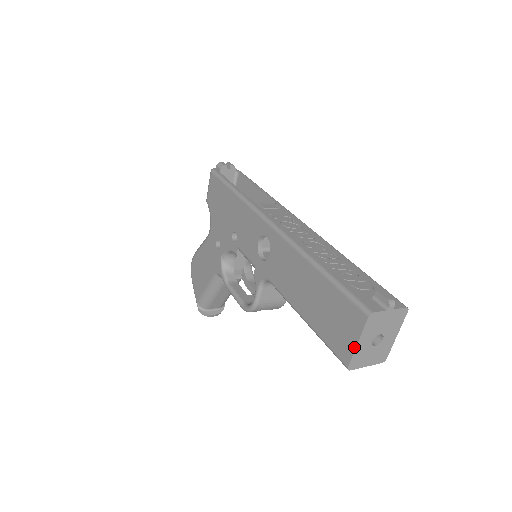
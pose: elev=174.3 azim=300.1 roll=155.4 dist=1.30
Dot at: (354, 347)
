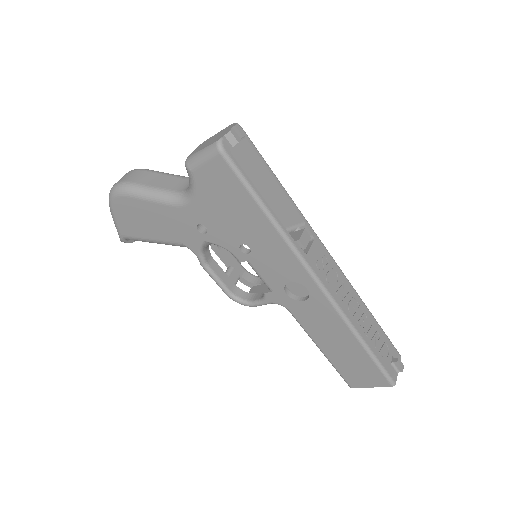
Dot at: (366, 387)
